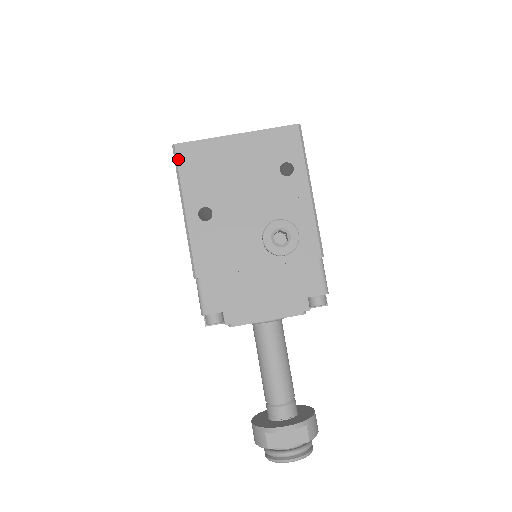
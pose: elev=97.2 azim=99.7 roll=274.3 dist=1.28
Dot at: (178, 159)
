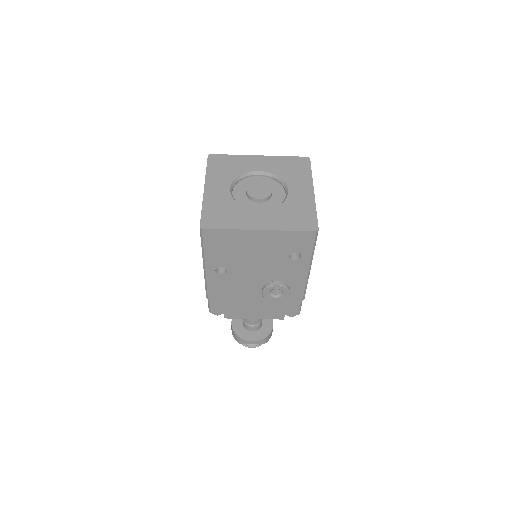
Dot at: (204, 238)
